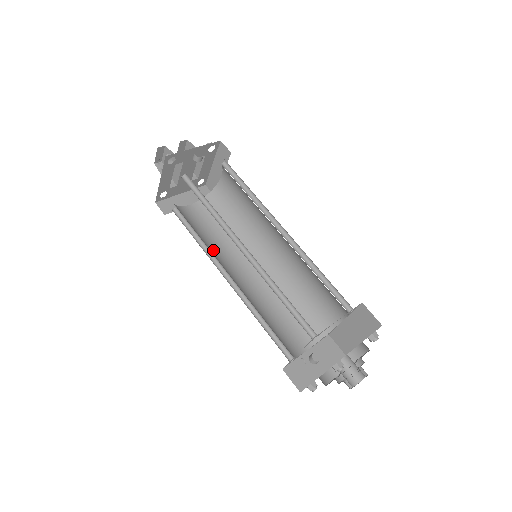
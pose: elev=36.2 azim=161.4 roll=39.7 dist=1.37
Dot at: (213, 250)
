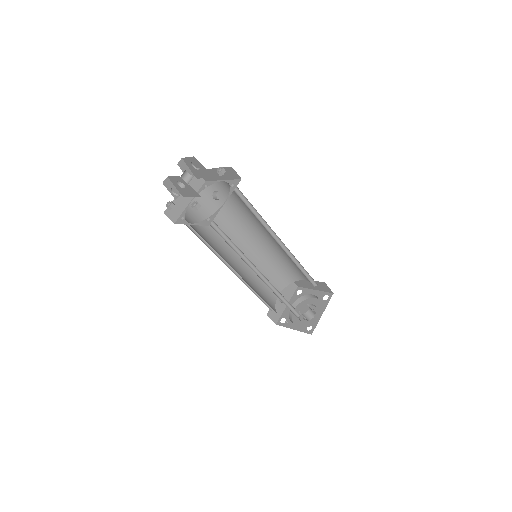
Dot at: (218, 247)
